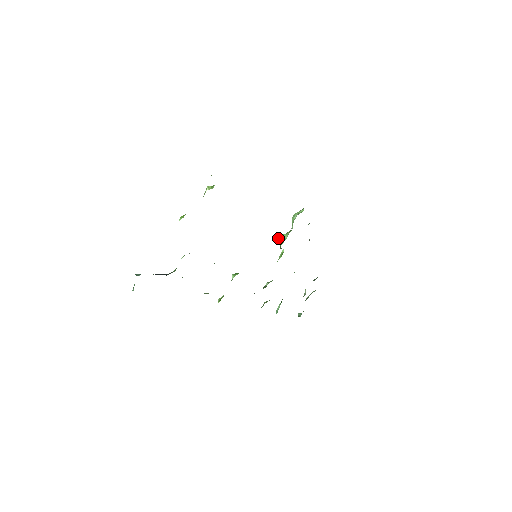
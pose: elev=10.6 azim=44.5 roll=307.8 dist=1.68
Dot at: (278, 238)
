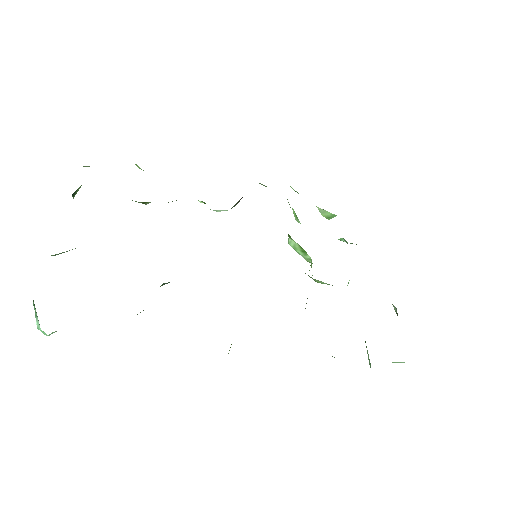
Dot at: occluded
